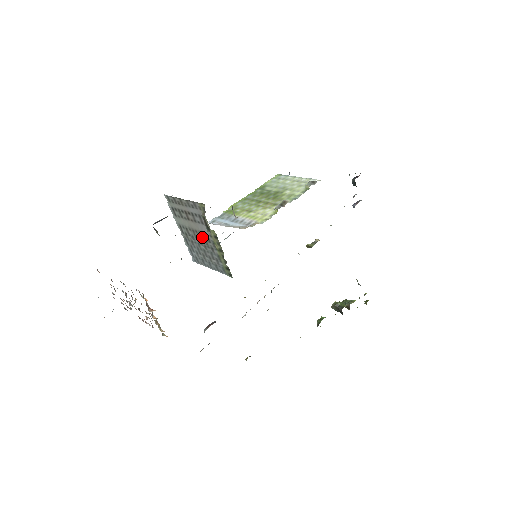
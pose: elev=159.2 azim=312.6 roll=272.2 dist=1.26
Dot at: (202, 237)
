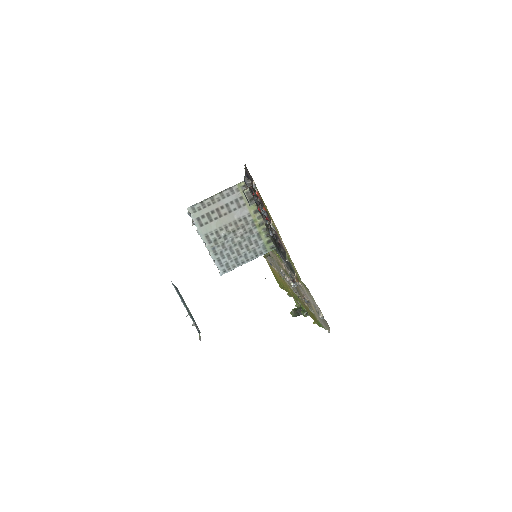
Dot at: (238, 226)
